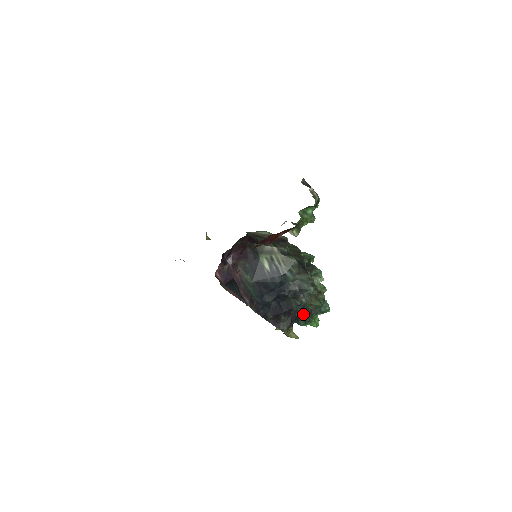
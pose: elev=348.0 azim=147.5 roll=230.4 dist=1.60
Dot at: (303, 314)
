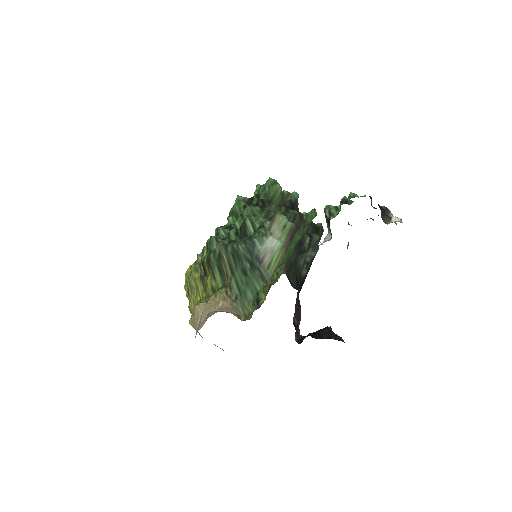
Dot at: occluded
